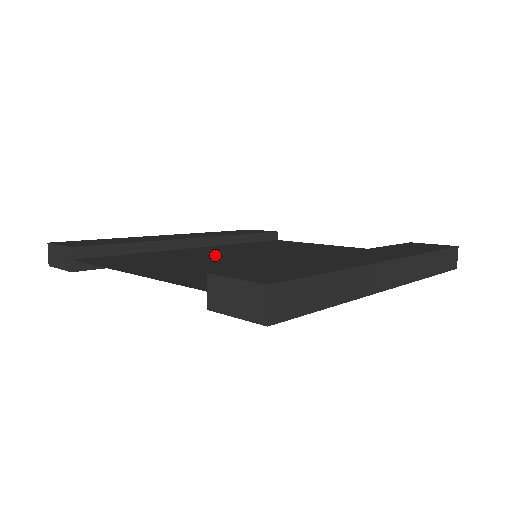
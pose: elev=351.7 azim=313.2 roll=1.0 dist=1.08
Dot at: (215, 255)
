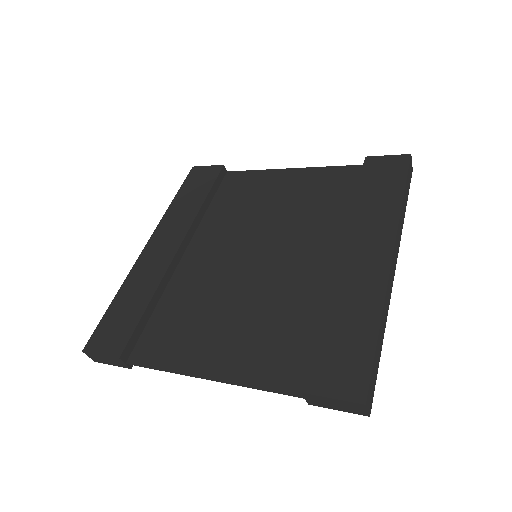
Dot at: (223, 274)
